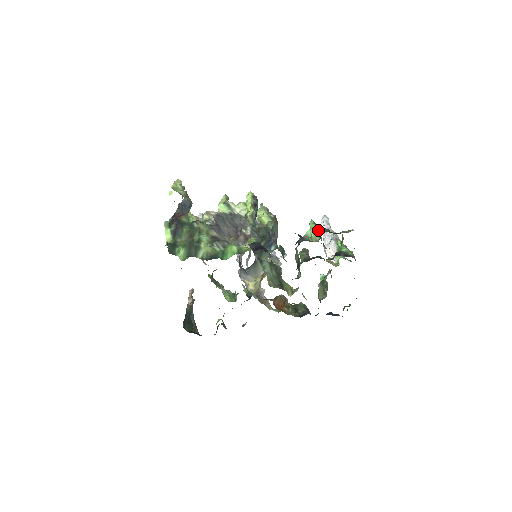
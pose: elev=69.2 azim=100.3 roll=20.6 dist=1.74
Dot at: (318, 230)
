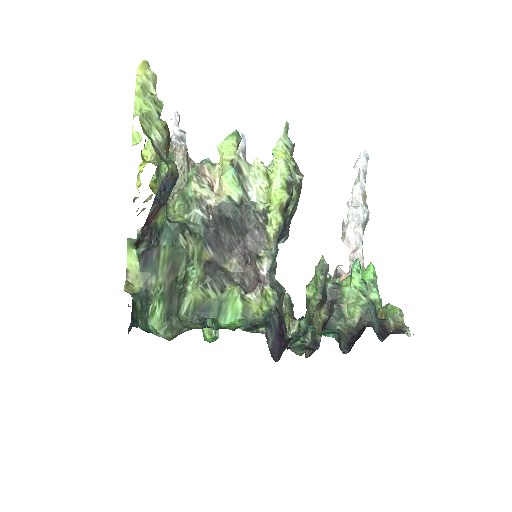
Dot at: (362, 303)
